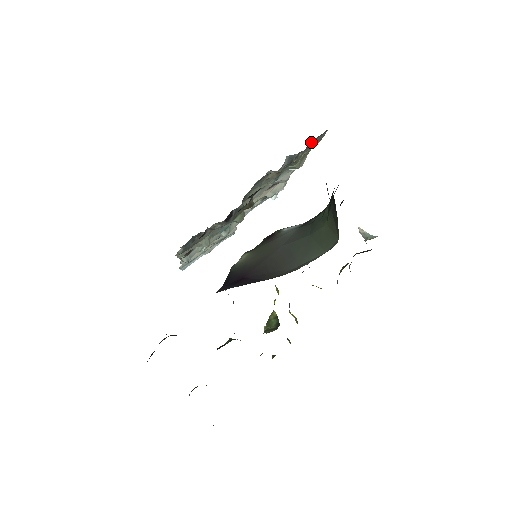
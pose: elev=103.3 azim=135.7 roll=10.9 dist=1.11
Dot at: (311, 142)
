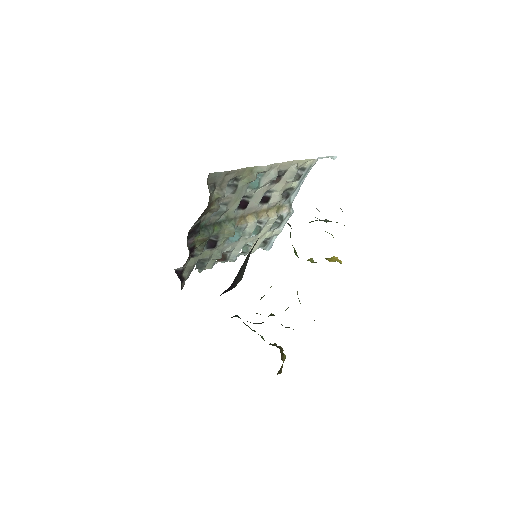
Dot at: (214, 183)
